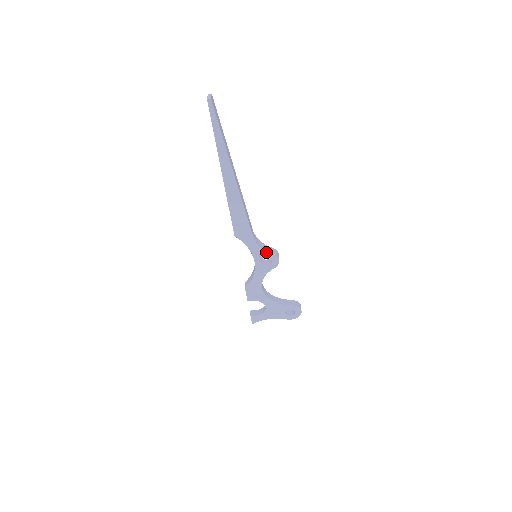
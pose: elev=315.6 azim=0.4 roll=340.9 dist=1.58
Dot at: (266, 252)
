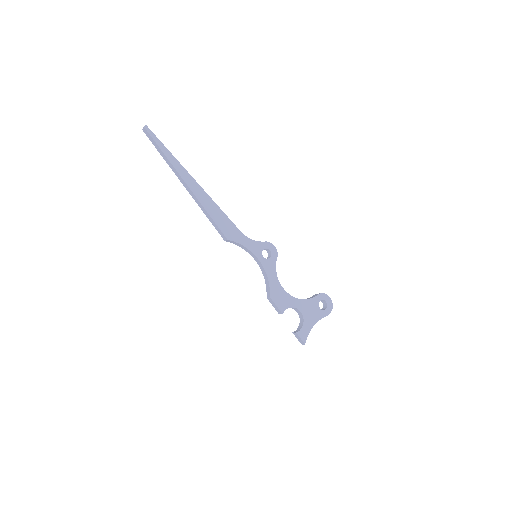
Dot at: (260, 243)
